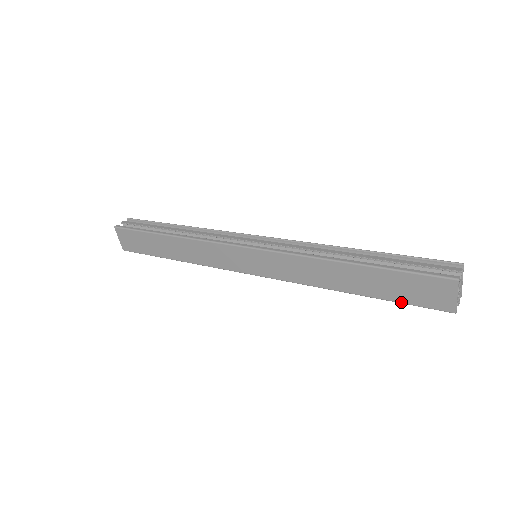
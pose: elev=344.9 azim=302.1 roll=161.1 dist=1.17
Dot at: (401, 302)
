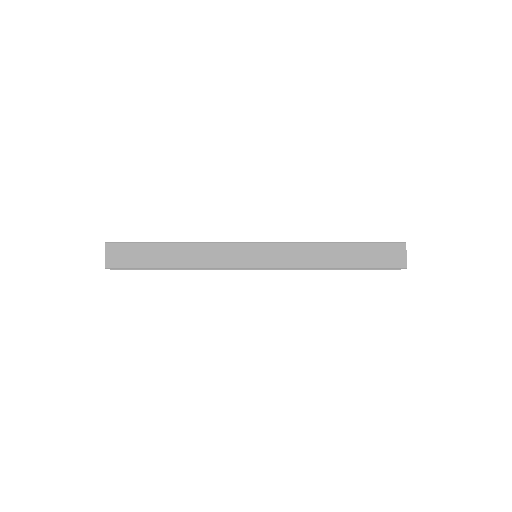
Dot at: (373, 267)
